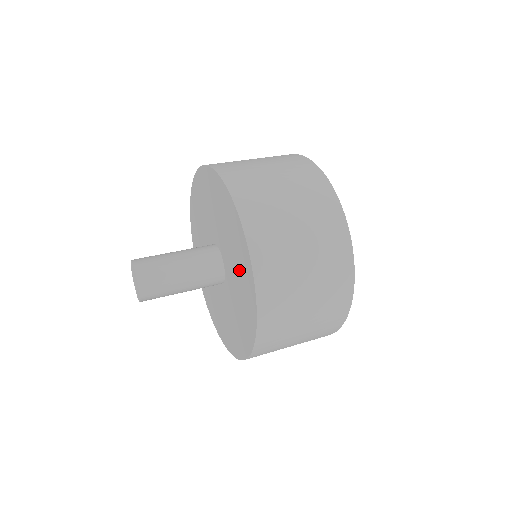
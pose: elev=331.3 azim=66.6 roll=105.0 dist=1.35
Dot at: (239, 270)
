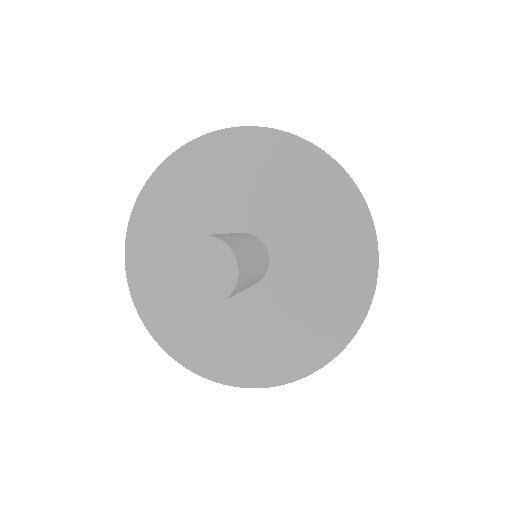
Dot at: (317, 308)
